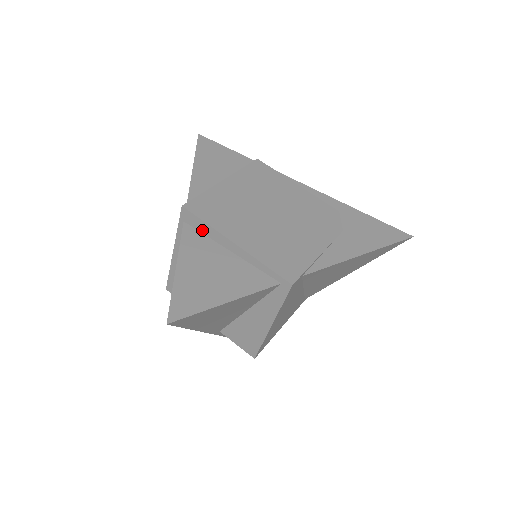
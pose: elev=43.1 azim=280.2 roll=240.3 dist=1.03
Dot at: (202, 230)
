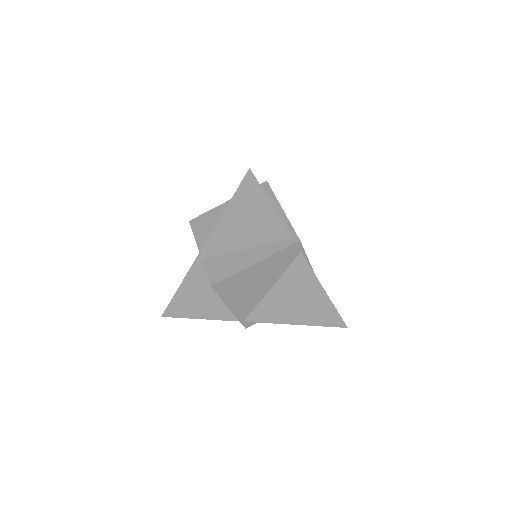
Dot at: occluded
